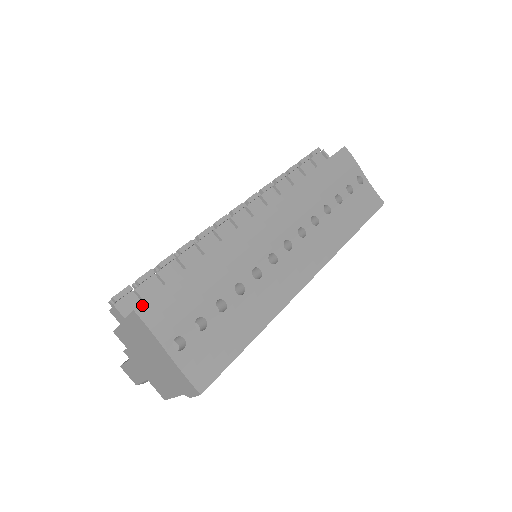
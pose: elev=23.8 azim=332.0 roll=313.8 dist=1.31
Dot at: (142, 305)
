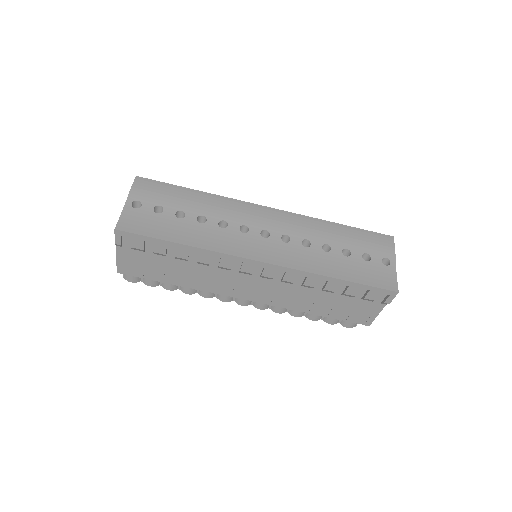
Dot at: (142, 178)
